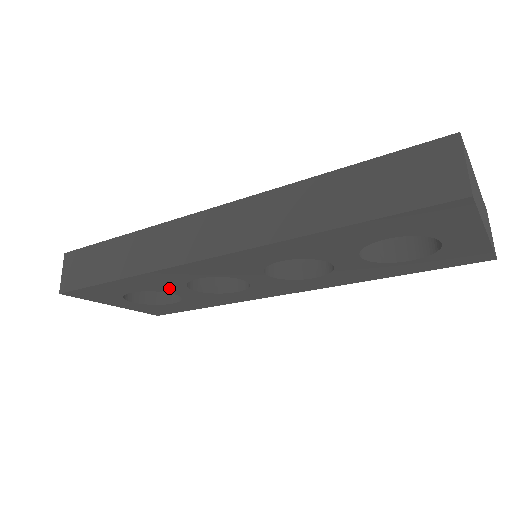
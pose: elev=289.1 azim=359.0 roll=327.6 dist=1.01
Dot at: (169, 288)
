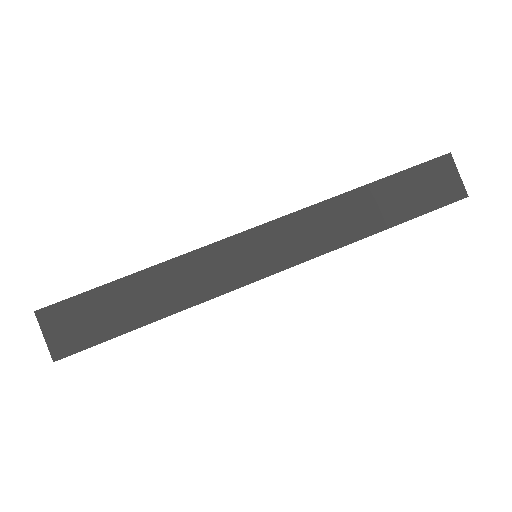
Dot at: occluded
